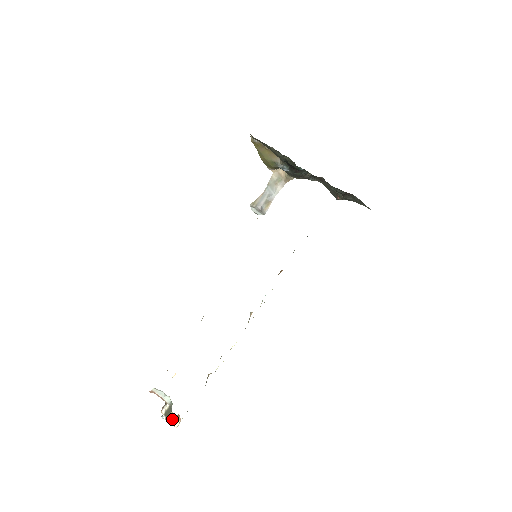
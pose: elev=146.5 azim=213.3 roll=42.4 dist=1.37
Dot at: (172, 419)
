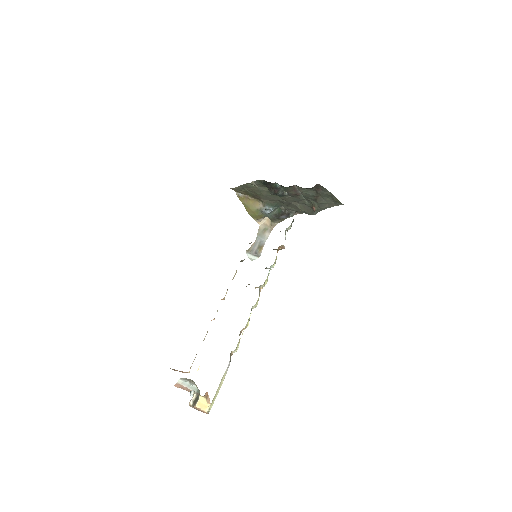
Dot at: (201, 404)
